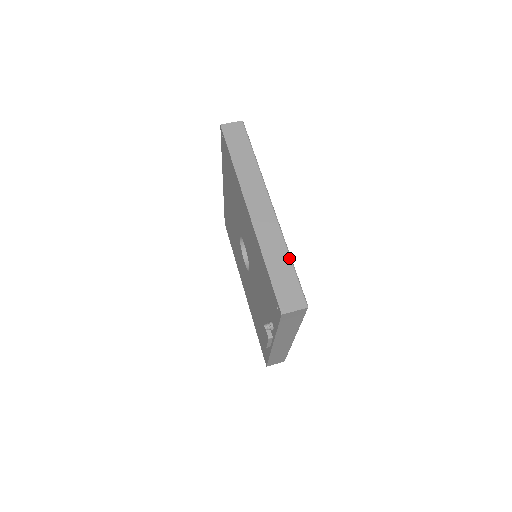
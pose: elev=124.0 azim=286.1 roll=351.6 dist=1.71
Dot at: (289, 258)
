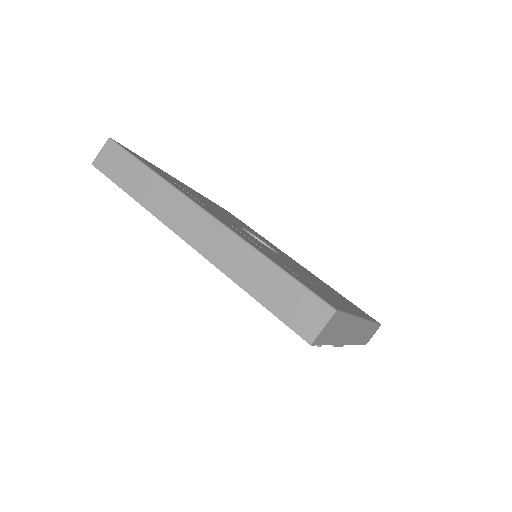
Dot at: (269, 264)
